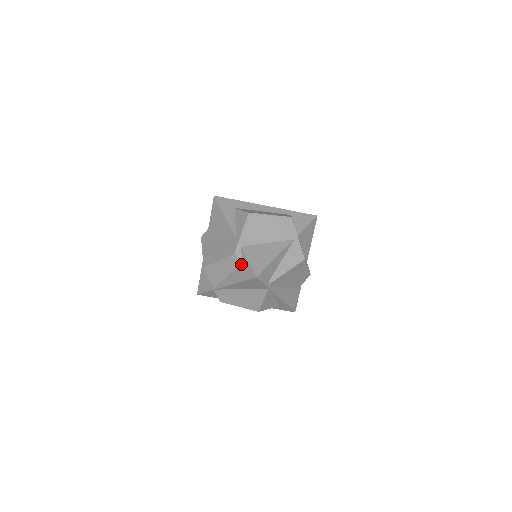
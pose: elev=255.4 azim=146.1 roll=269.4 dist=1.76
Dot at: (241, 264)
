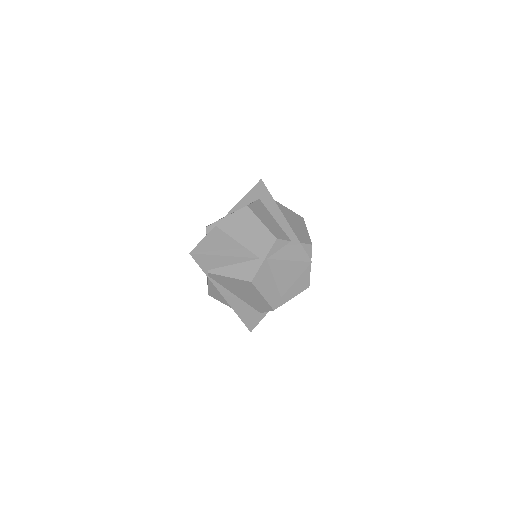
Dot at: occluded
